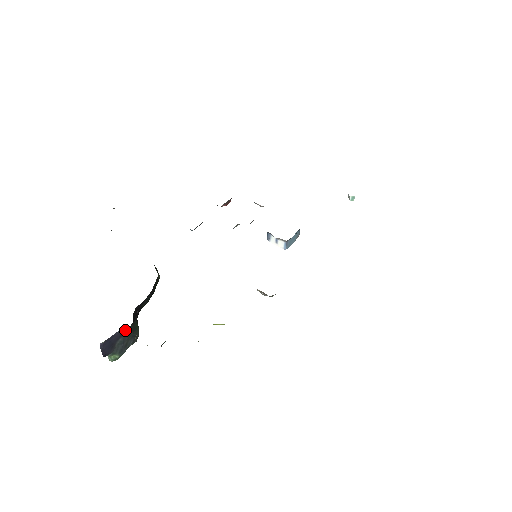
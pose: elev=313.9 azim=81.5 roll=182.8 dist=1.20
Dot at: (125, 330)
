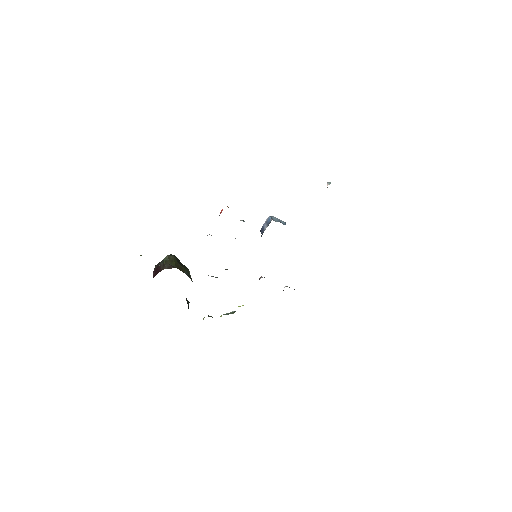
Dot at: occluded
